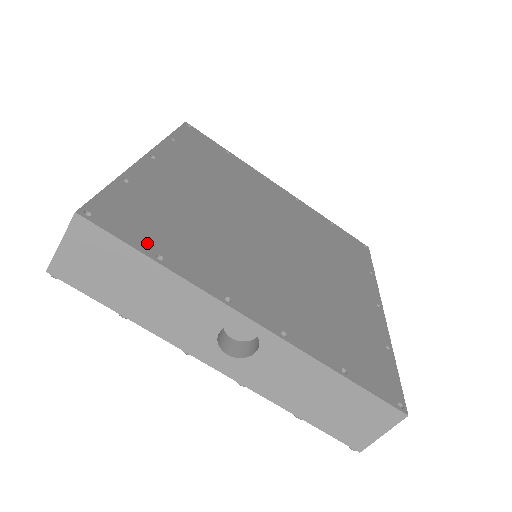
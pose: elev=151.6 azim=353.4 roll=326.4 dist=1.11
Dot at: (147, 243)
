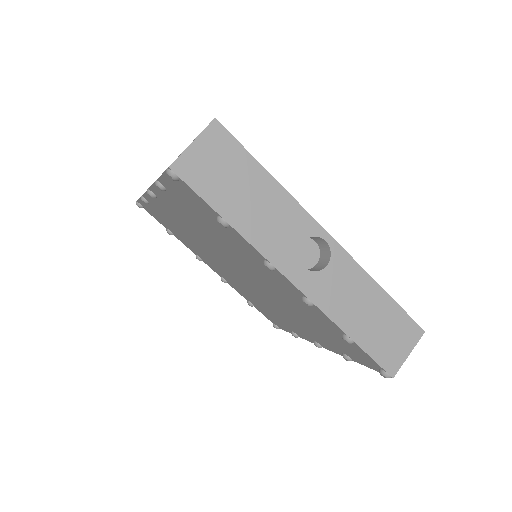
Dot at: occluded
